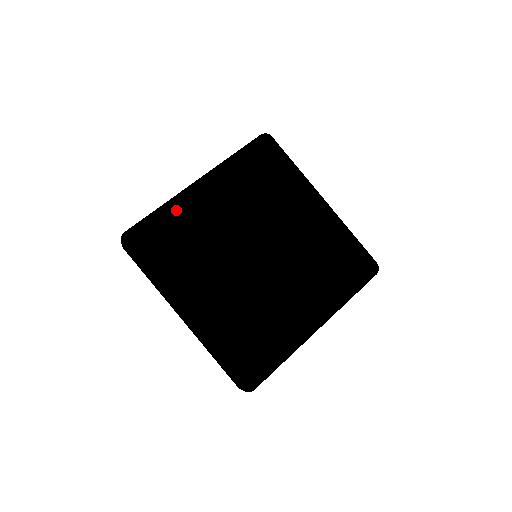
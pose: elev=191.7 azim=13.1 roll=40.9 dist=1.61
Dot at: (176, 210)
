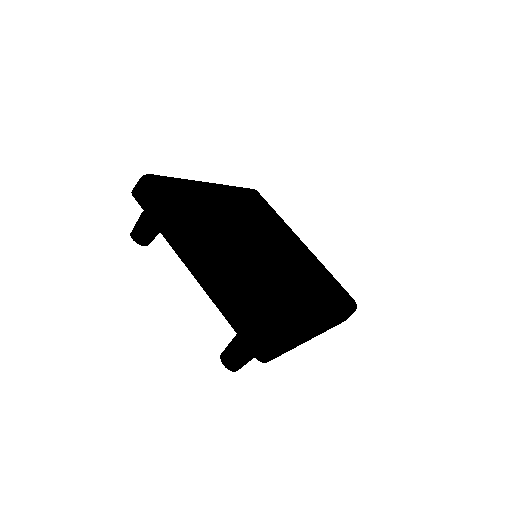
Dot at: (194, 185)
